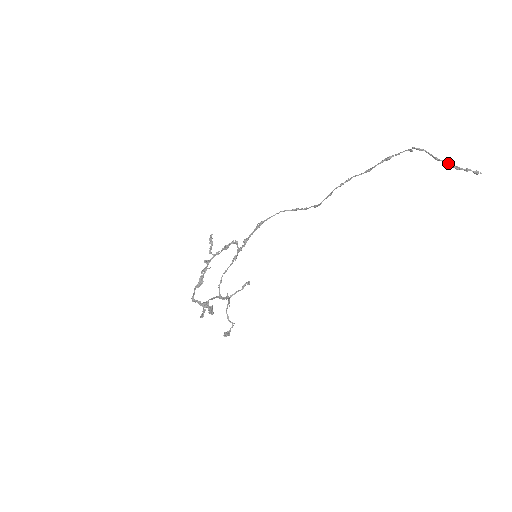
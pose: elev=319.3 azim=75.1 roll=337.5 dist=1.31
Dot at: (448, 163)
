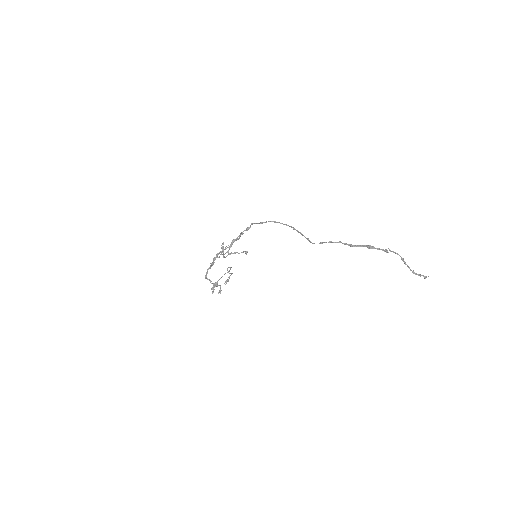
Dot at: (409, 268)
